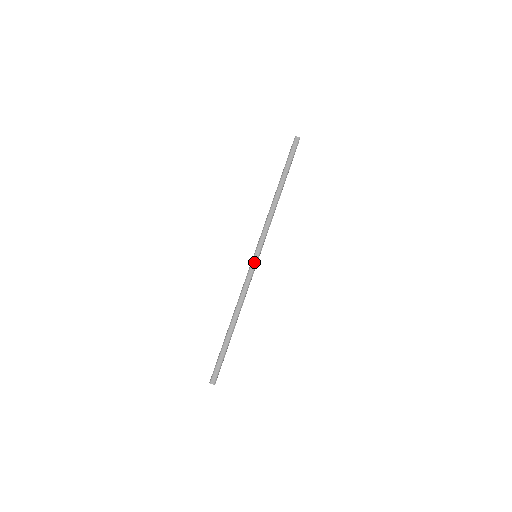
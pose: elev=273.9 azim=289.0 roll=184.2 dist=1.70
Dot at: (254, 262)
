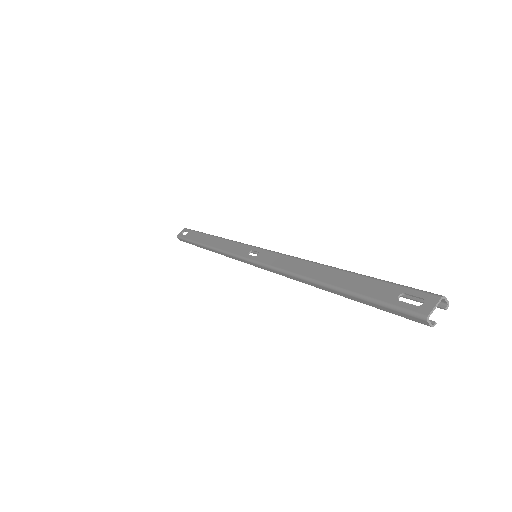
Dot at: (244, 261)
